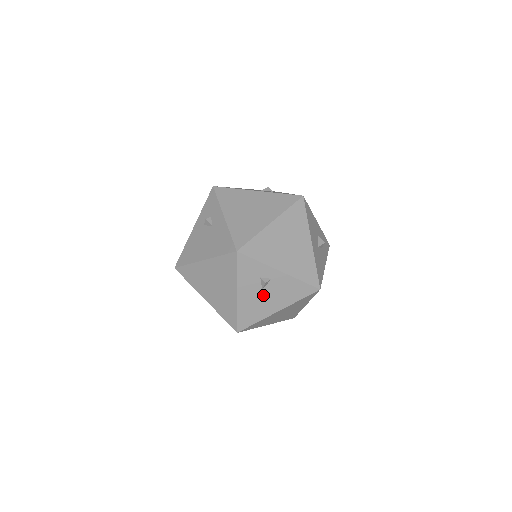
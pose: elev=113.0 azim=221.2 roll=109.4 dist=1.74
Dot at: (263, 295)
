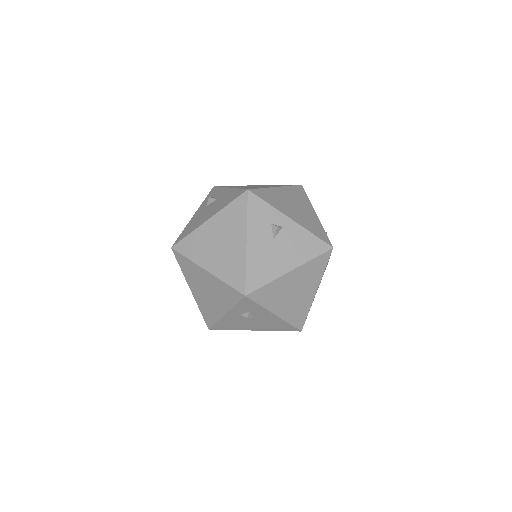
Dot at: (274, 247)
